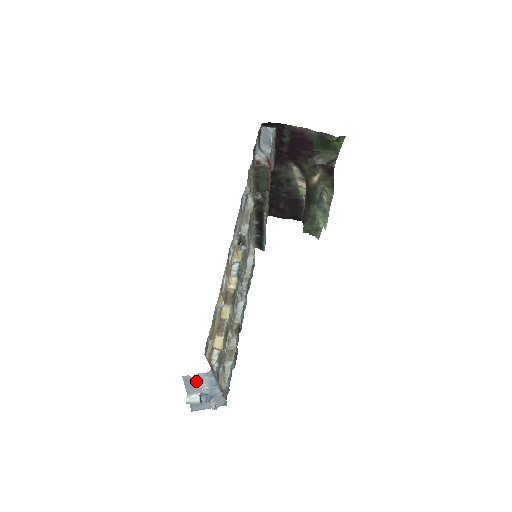
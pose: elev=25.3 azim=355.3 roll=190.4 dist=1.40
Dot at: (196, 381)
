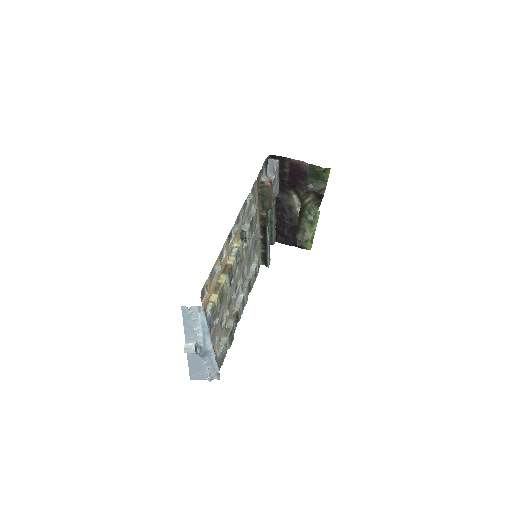
Dot at: (192, 318)
